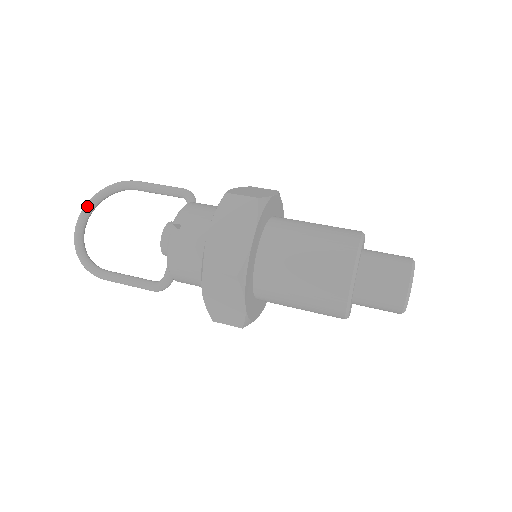
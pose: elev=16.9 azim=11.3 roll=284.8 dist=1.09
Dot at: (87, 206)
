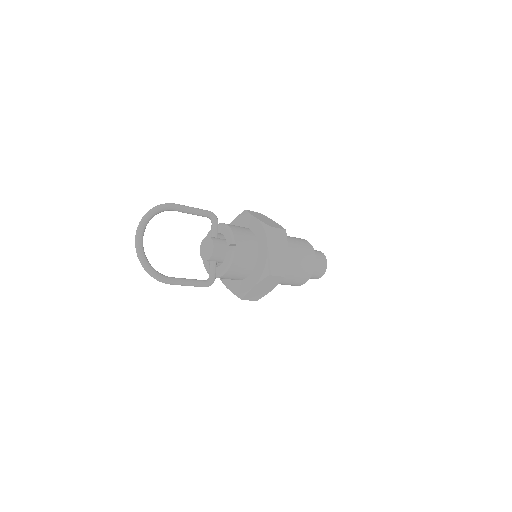
Dot at: (144, 226)
